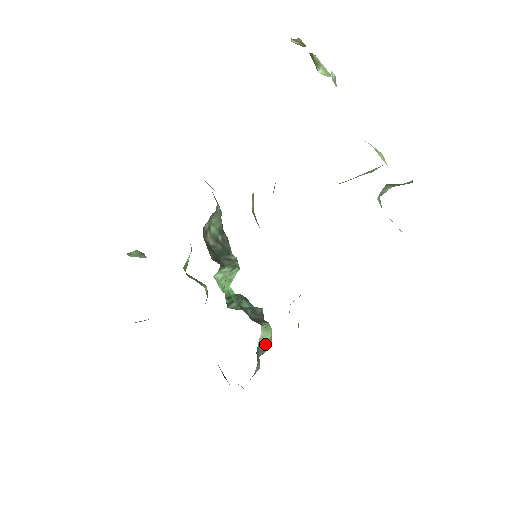
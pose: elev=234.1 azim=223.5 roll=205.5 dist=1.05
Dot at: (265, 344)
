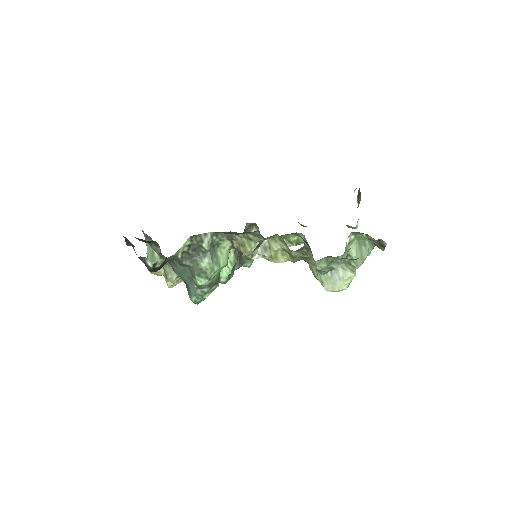
Dot at: (217, 259)
